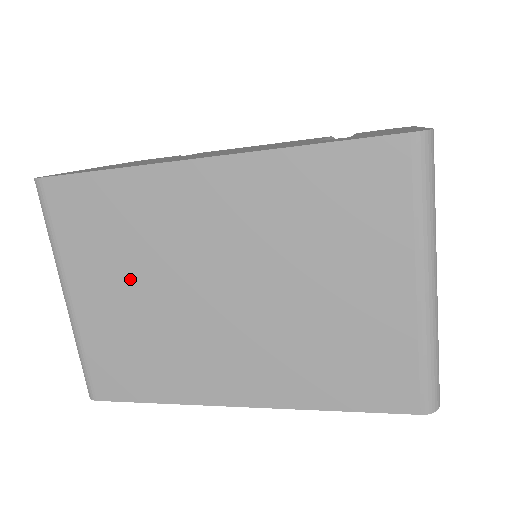
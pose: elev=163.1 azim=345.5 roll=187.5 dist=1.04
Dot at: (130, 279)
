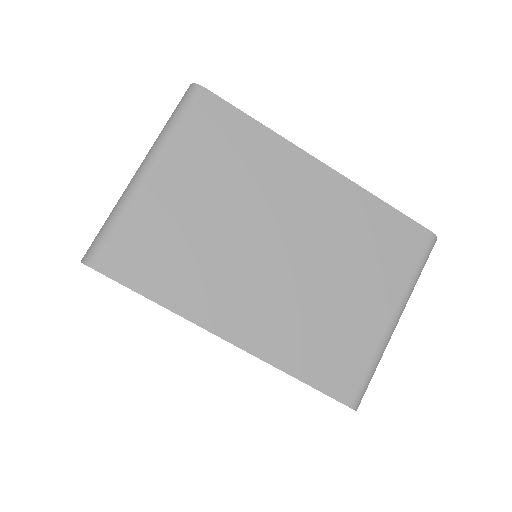
Dot at: (215, 196)
